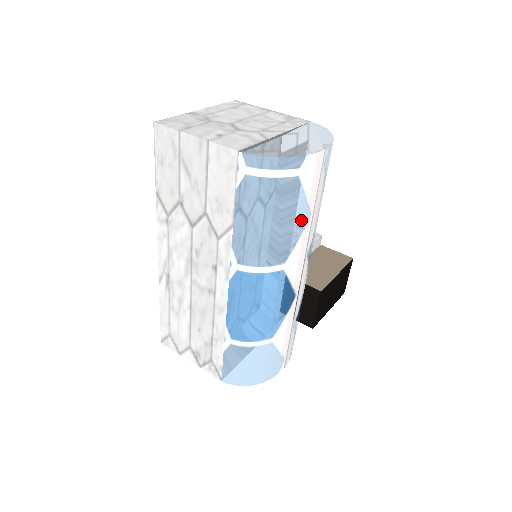
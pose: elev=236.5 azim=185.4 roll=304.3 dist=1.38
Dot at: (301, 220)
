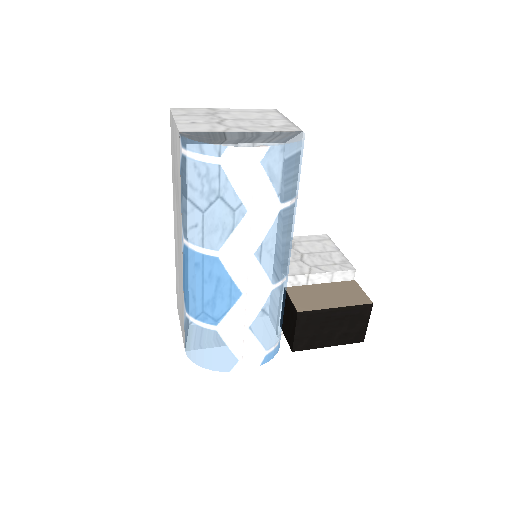
Dot at: (233, 212)
